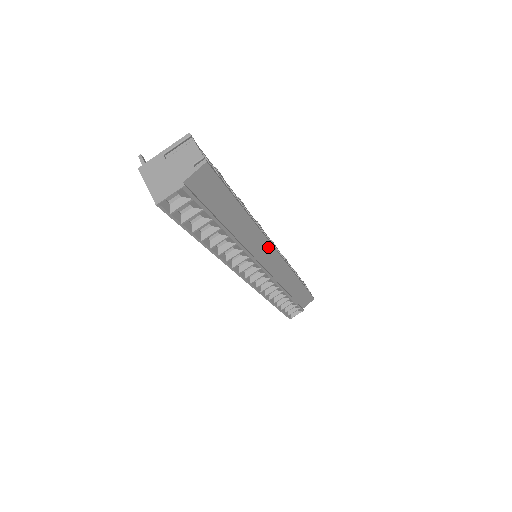
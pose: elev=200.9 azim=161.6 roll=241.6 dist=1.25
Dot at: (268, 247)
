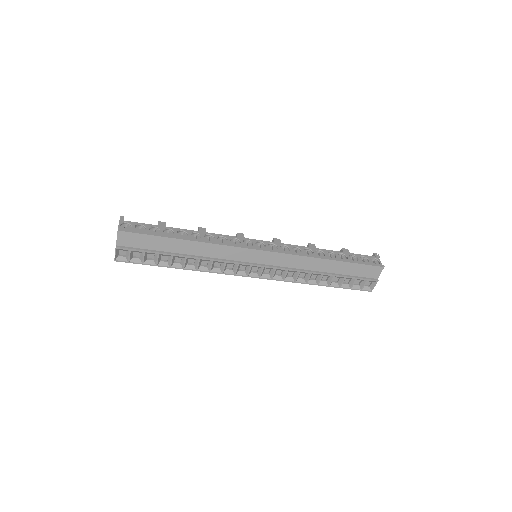
Dot at: (240, 250)
